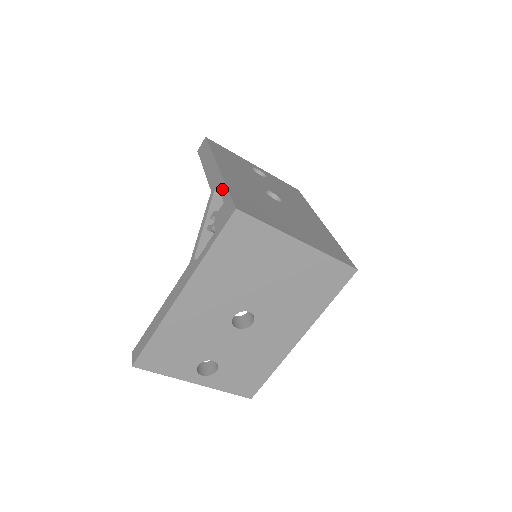
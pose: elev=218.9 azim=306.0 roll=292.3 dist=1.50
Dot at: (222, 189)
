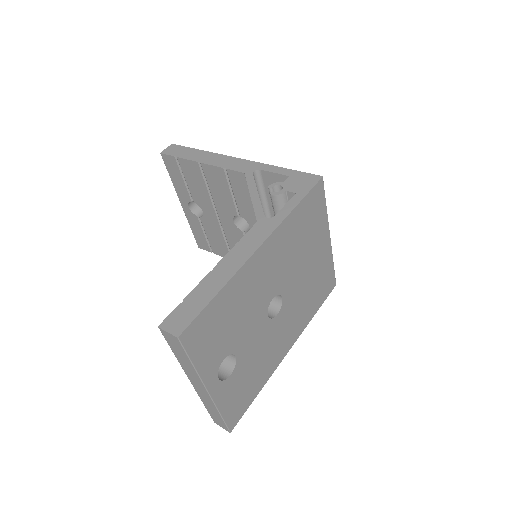
Dot at: (273, 169)
